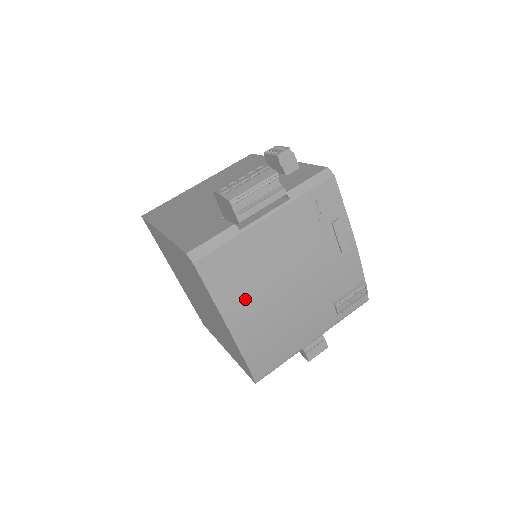
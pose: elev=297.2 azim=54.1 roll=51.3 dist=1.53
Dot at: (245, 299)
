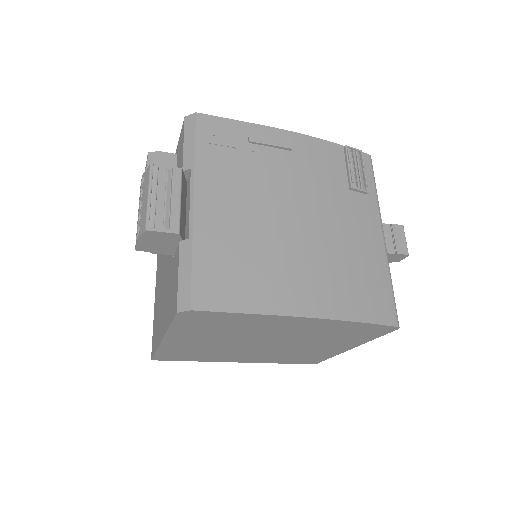
Dot at: (277, 278)
